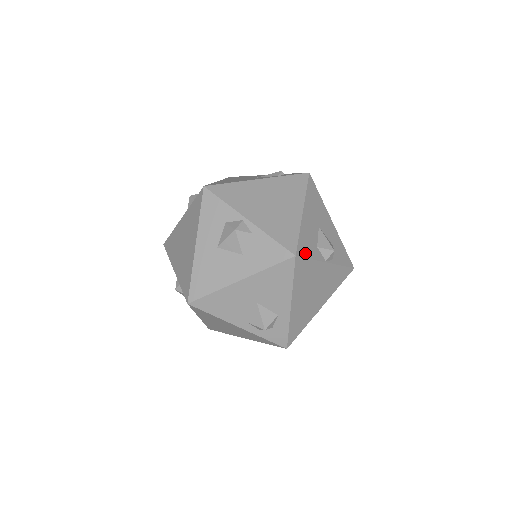
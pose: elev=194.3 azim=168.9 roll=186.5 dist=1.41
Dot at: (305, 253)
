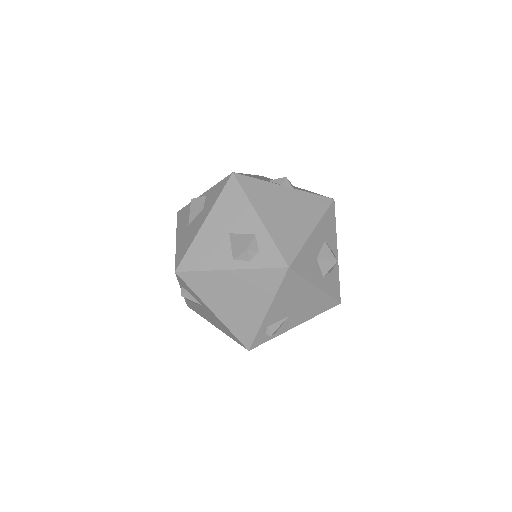
Dot at: (248, 176)
